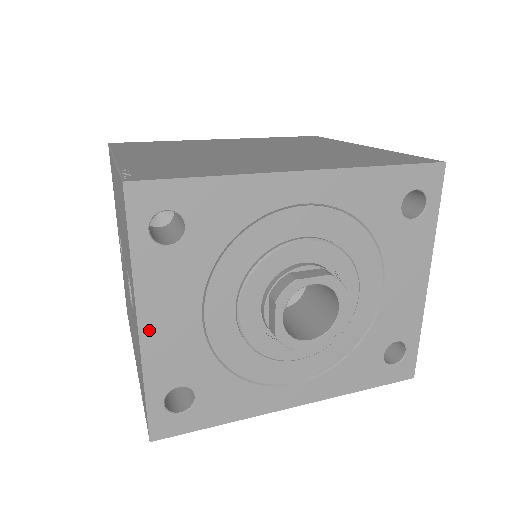
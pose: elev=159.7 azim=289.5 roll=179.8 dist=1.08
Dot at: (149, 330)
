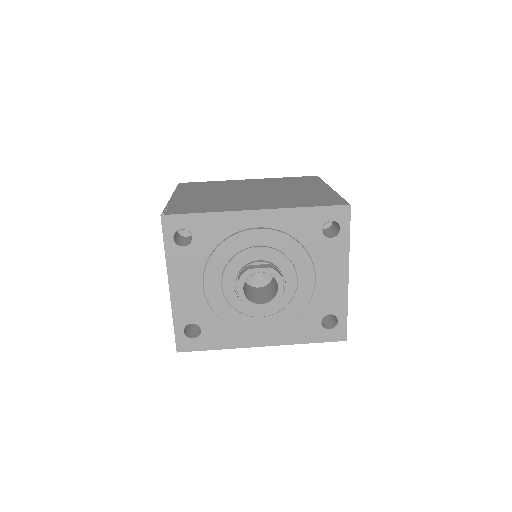
Dot at: (175, 290)
